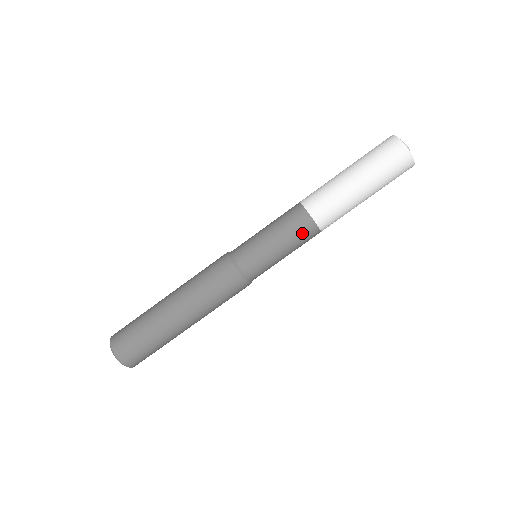
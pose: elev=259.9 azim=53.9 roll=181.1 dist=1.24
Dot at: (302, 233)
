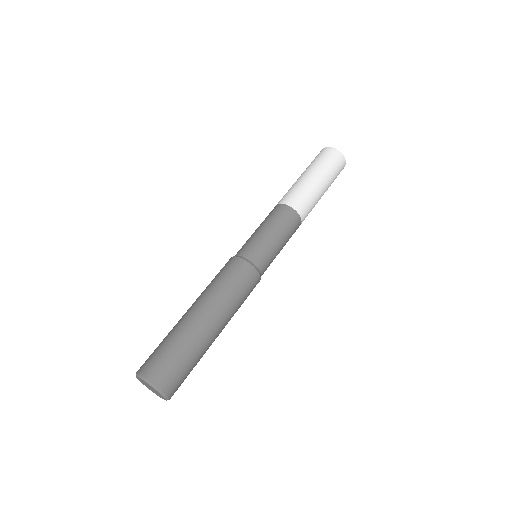
Dot at: (276, 213)
